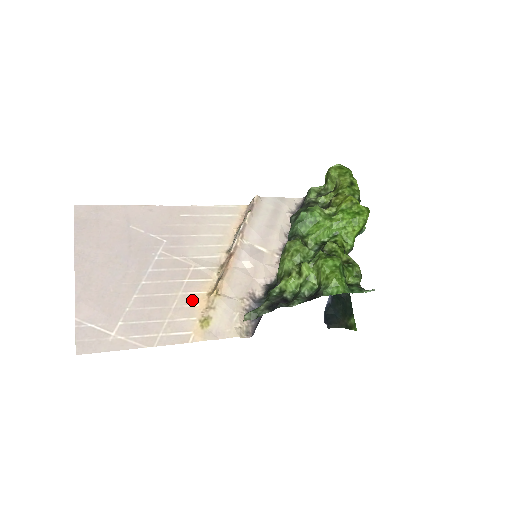
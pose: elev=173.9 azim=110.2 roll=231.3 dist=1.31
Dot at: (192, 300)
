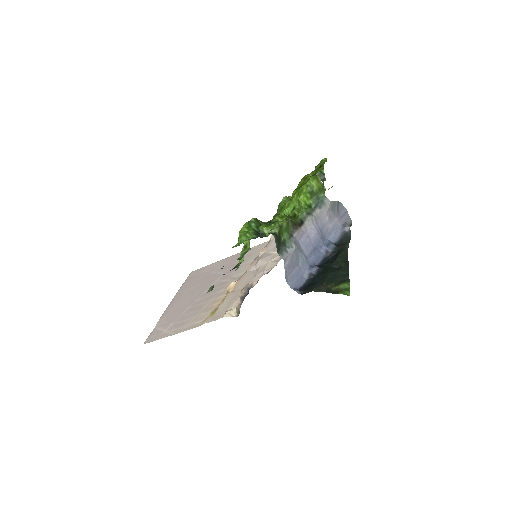
Dot at: (216, 302)
